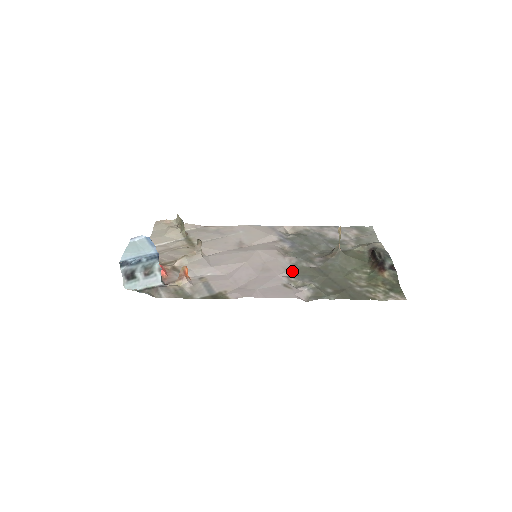
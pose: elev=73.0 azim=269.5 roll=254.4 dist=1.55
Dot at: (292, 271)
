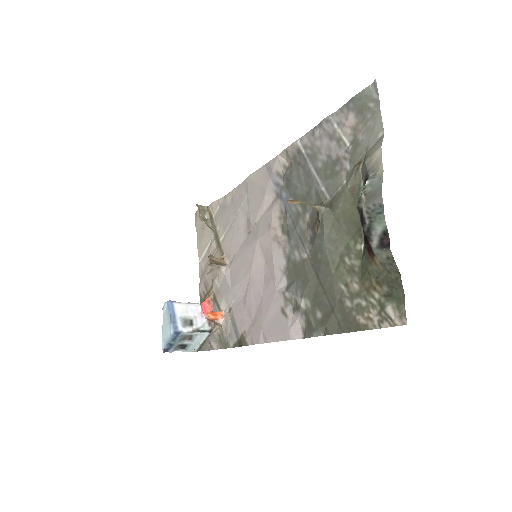
Dot at: (288, 274)
